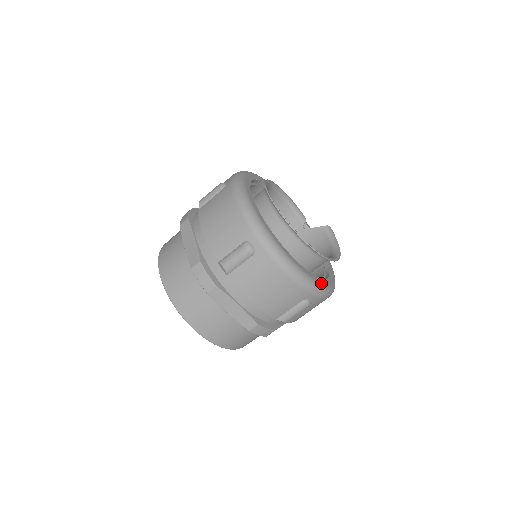
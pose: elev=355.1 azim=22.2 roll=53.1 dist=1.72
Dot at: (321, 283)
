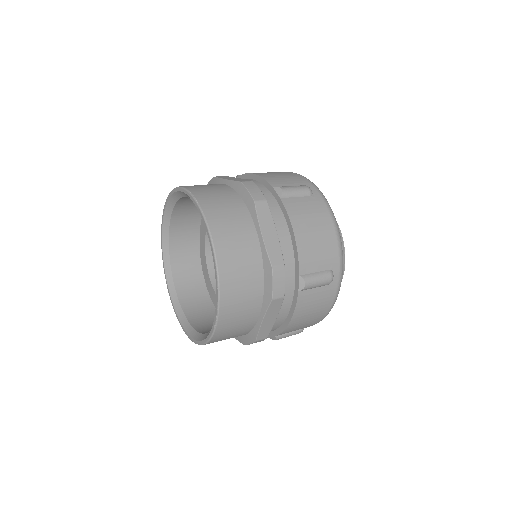
Dot at: occluded
